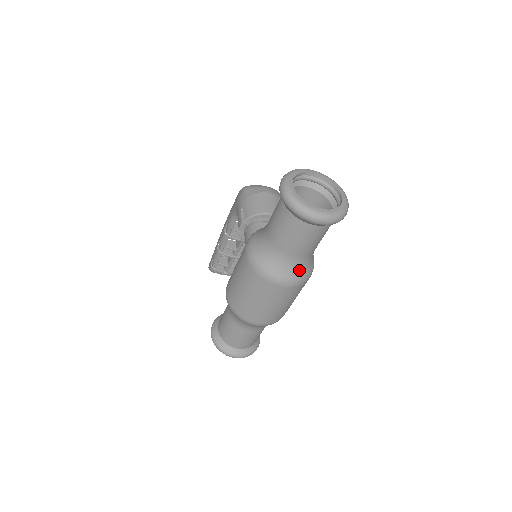
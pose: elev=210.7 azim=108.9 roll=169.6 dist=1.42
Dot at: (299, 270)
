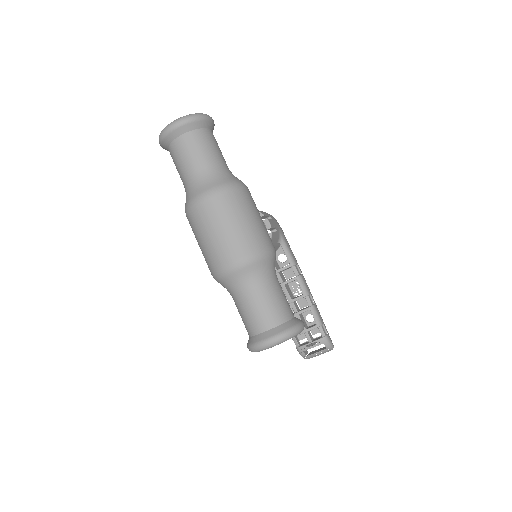
Dot at: (211, 181)
